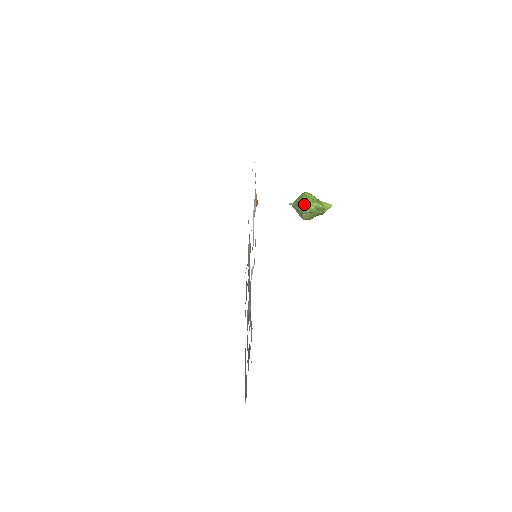
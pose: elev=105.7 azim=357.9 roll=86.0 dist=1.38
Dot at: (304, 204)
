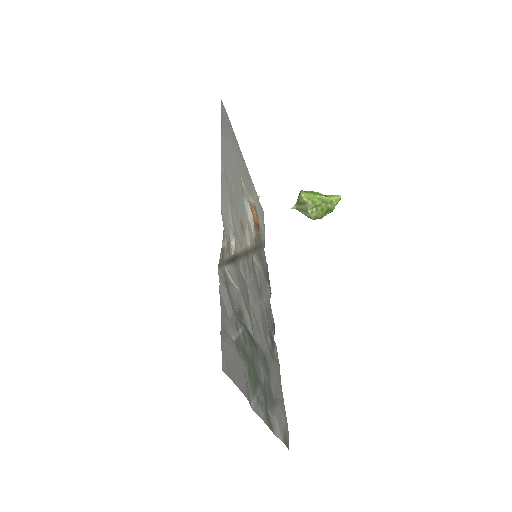
Dot at: (303, 197)
